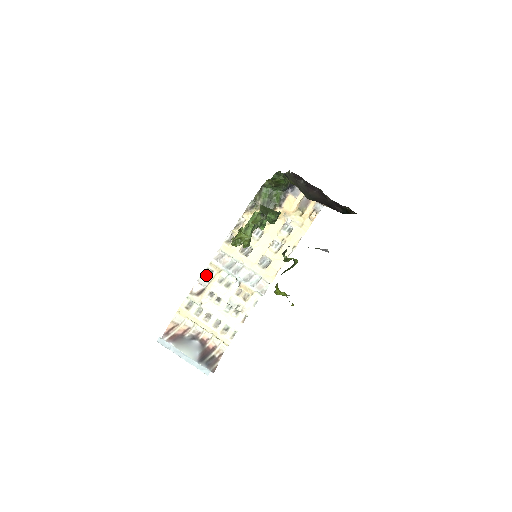
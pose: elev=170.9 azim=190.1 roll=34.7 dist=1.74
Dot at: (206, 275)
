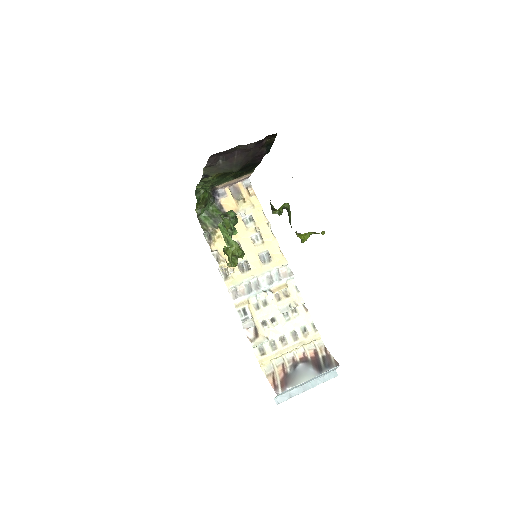
Dot at: (244, 316)
